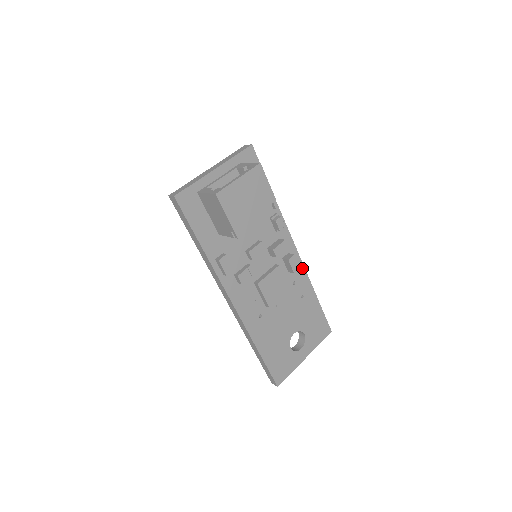
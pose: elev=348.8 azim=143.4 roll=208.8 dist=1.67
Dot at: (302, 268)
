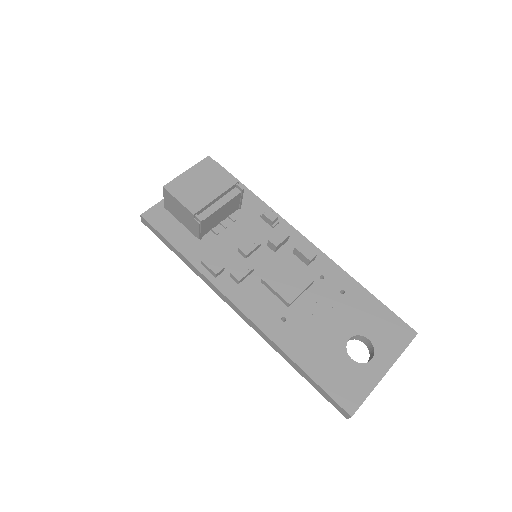
Dot at: (327, 260)
